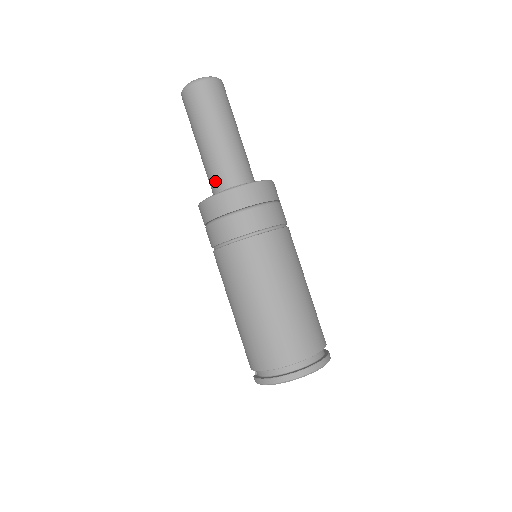
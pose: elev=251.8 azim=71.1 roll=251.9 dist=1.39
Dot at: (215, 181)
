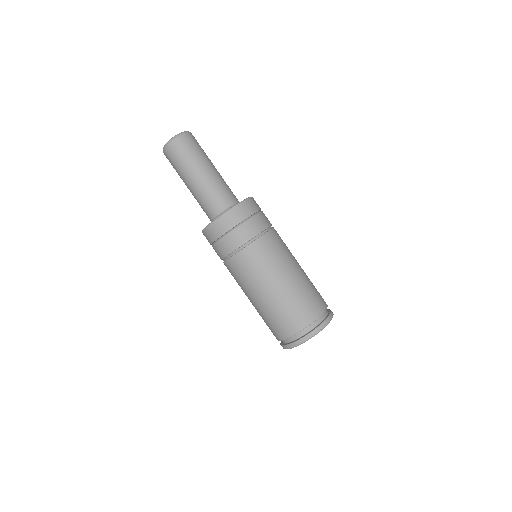
Dot at: (206, 213)
